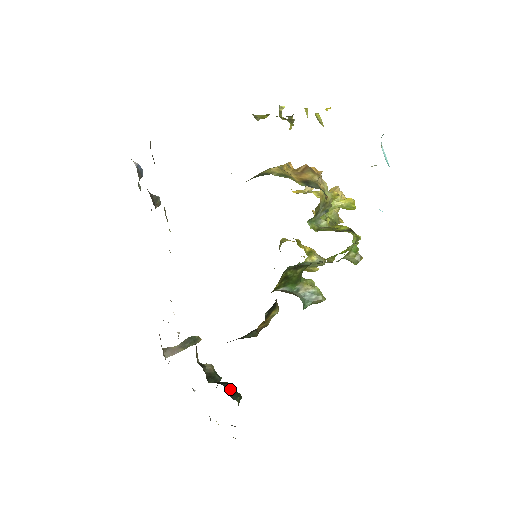
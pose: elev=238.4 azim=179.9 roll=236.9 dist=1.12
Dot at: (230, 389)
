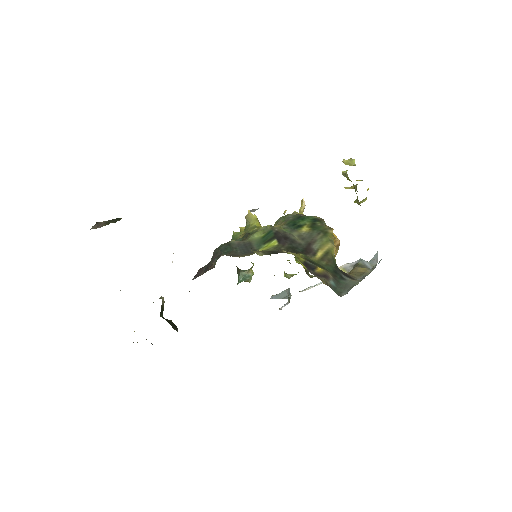
Dot at: occluded
